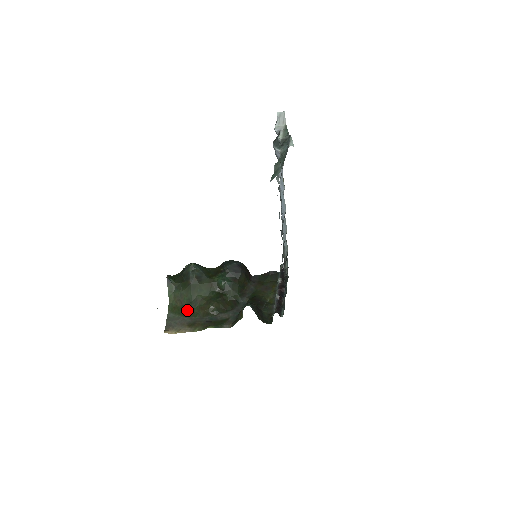
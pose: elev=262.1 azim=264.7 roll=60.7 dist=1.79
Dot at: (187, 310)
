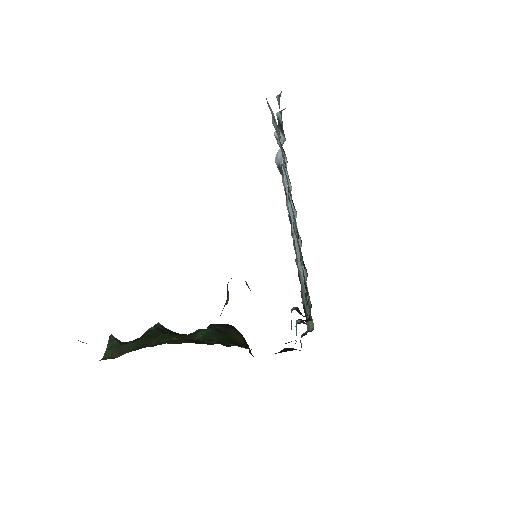
Dot at: occluded
